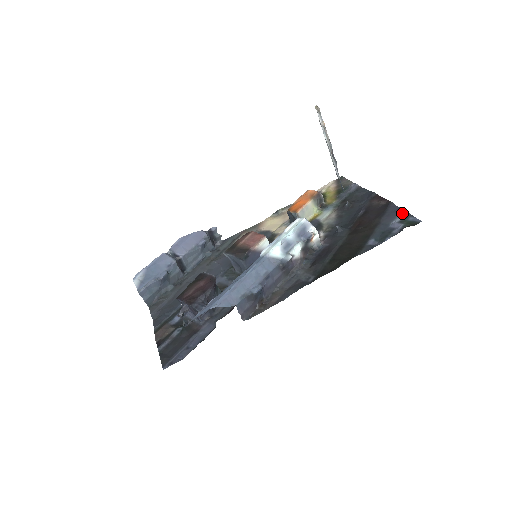
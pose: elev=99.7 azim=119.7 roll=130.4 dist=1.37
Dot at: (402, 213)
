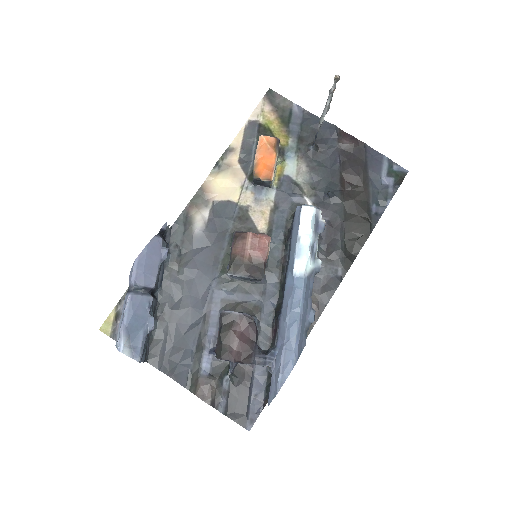
Dot at: (385, 161)
